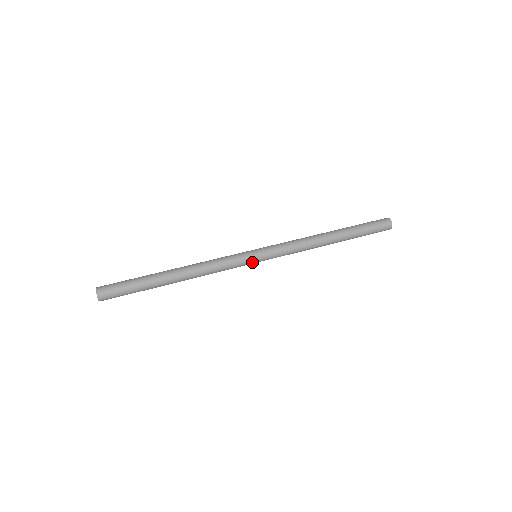
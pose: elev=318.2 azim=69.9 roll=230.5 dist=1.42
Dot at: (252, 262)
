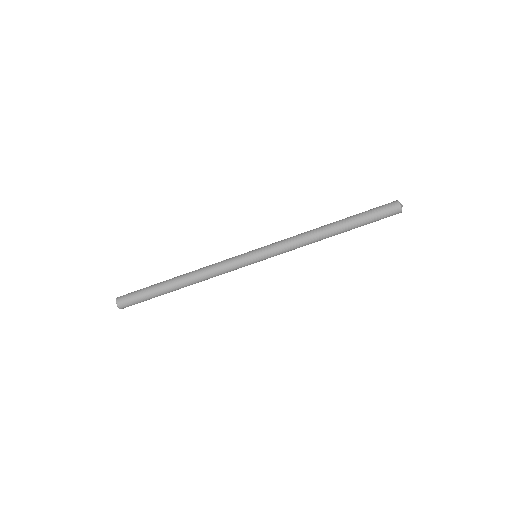
Dot at: (252, 263)
